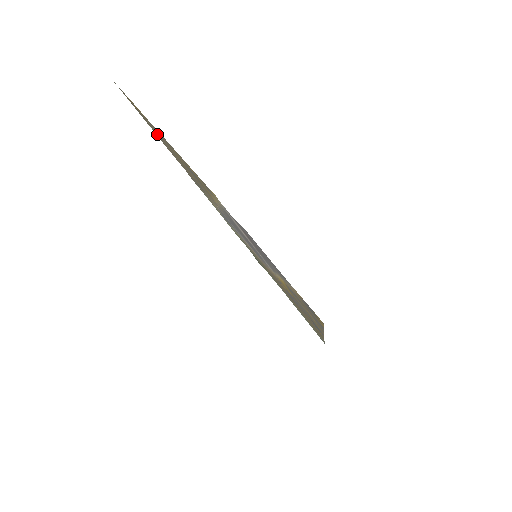
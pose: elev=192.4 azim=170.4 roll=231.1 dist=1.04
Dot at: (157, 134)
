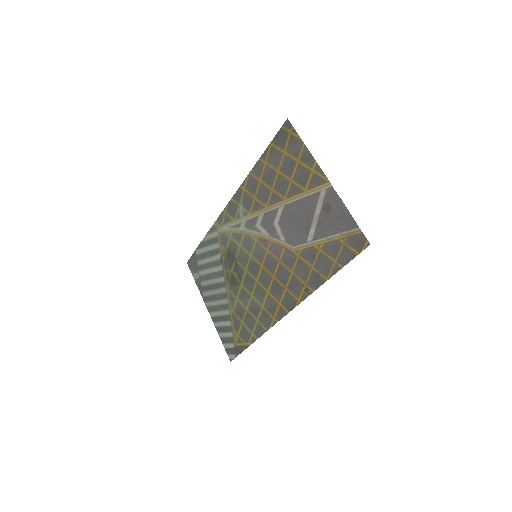
Dot at: (273, 155)
